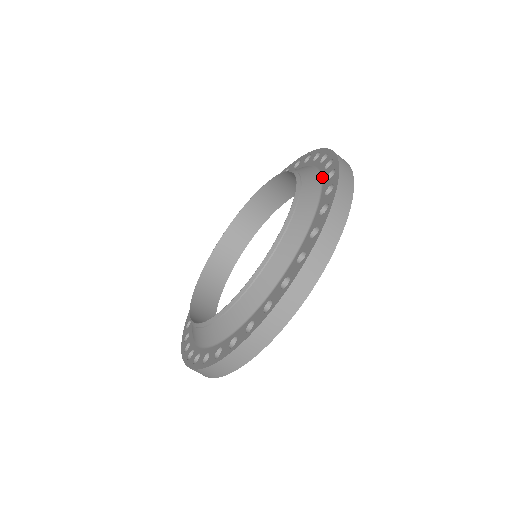
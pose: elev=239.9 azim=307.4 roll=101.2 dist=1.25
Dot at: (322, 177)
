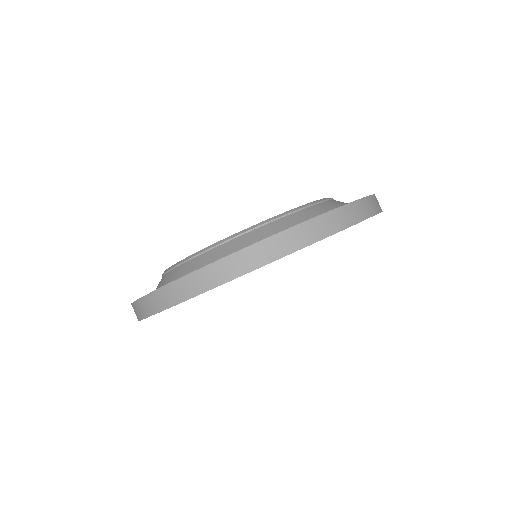
Dot at: occluded
